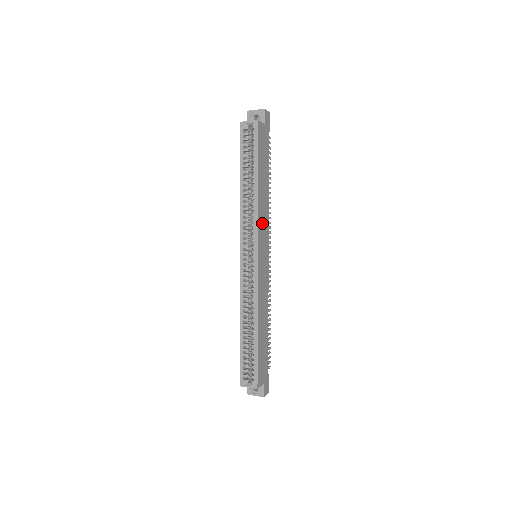
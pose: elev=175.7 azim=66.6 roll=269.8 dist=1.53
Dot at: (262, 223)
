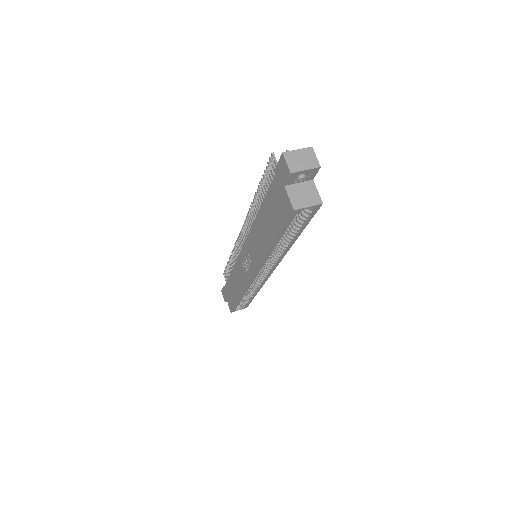
Dot at: occluded
